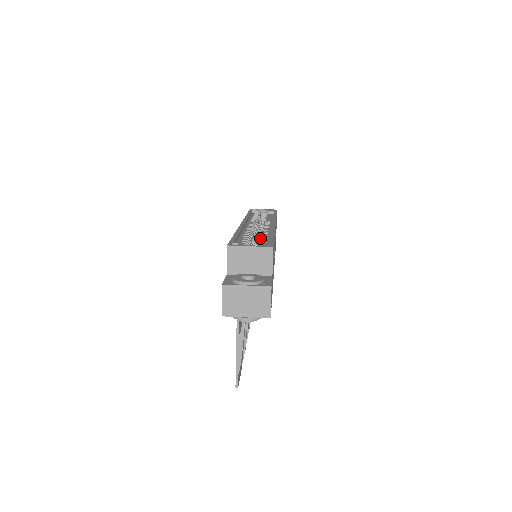
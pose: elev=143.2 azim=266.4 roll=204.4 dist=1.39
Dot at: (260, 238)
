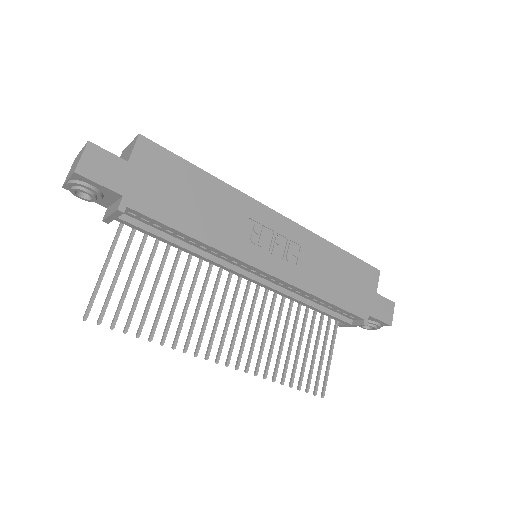
Dot at: occluded
